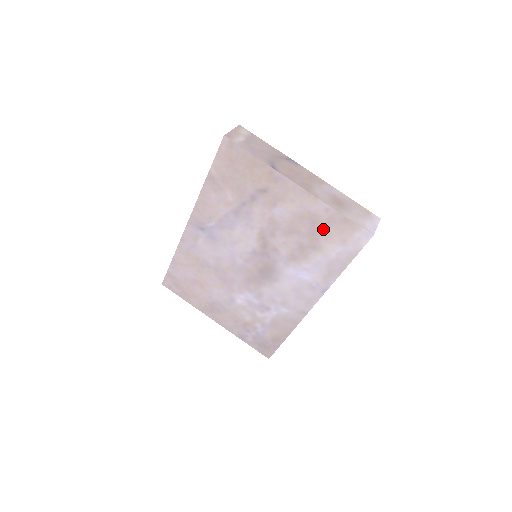
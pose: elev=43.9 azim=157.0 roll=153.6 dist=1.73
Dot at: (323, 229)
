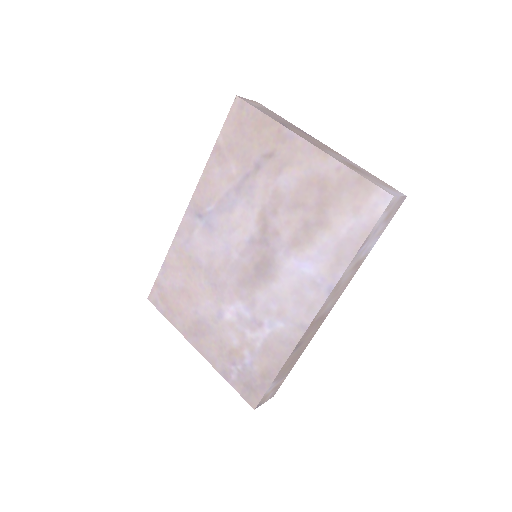
Dot at: (333, 196)
